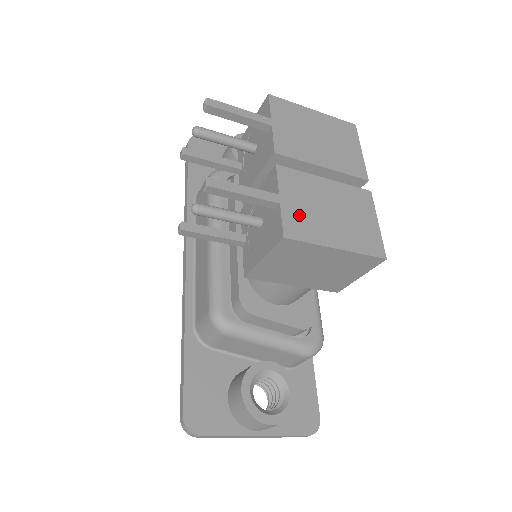
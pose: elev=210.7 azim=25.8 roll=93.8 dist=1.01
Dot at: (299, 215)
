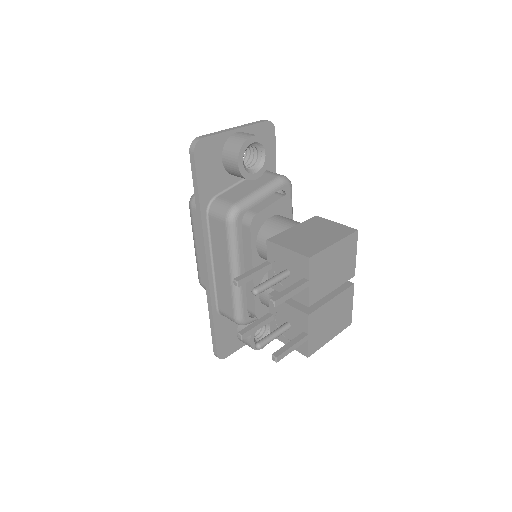
Dot at: (316, 338)
